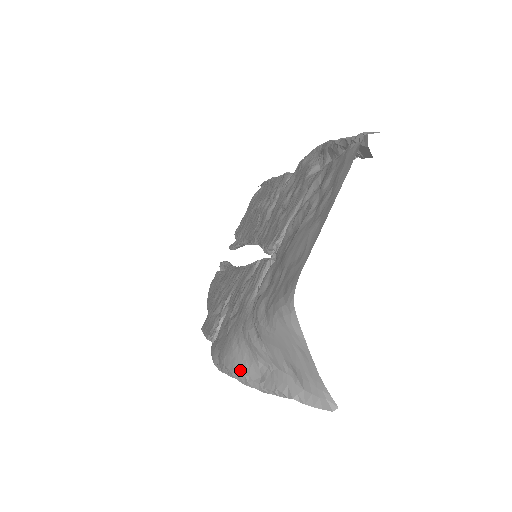
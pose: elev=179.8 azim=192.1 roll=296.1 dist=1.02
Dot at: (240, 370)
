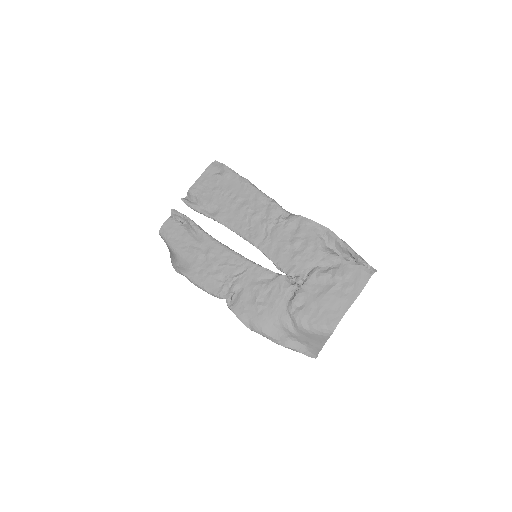
Dot at: (275, 337)
